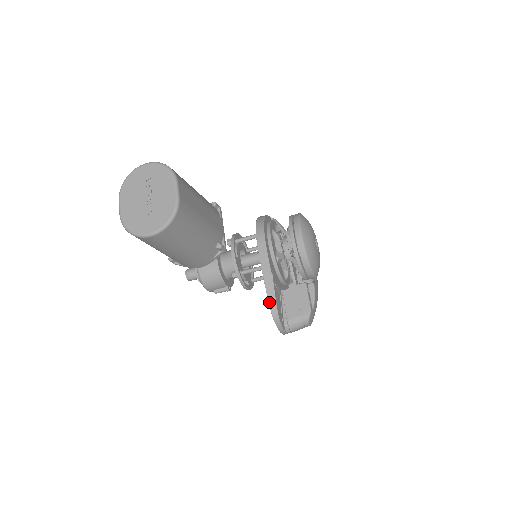
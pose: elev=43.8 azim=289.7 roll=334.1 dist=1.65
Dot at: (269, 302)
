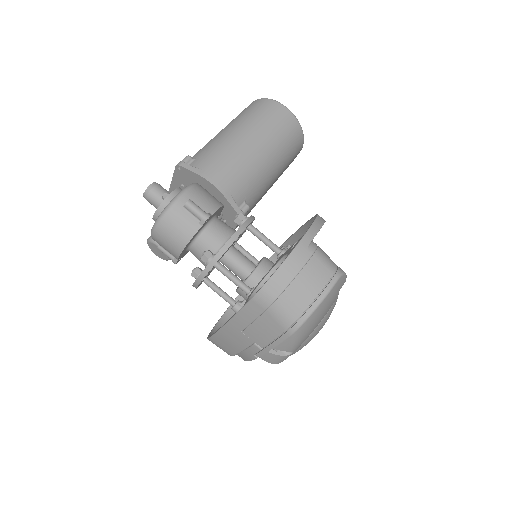
Dot at: occluded
